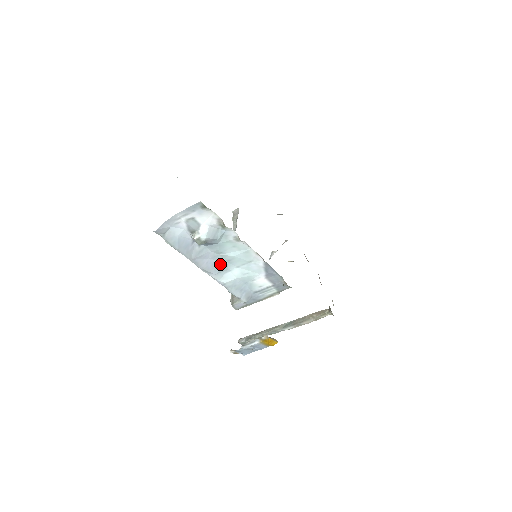
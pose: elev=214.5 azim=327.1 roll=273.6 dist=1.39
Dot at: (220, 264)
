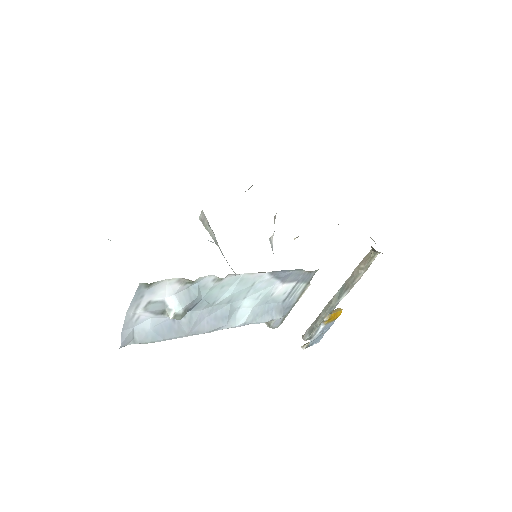
Dot at: (223, 312)
